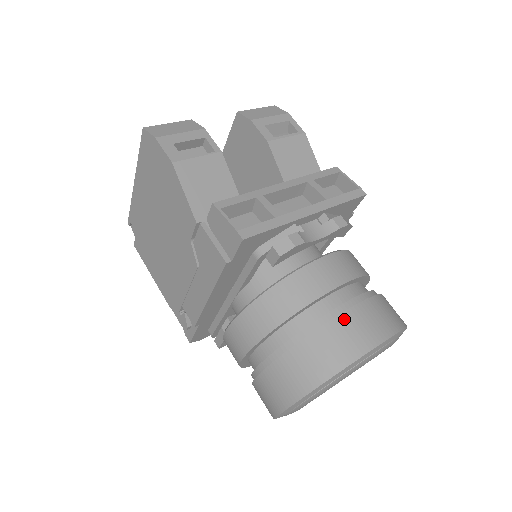
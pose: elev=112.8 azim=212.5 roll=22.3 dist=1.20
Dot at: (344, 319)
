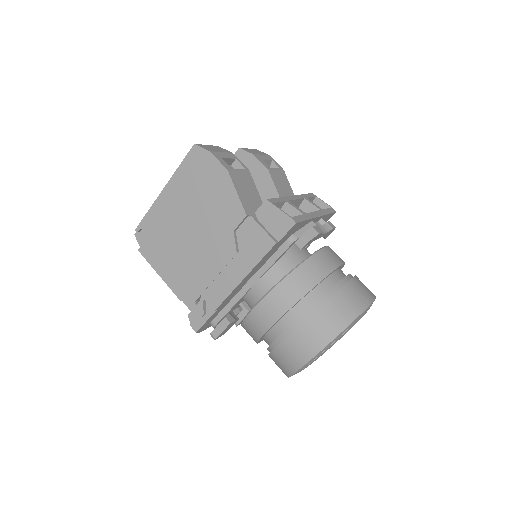
Dot at: (350, 285)
